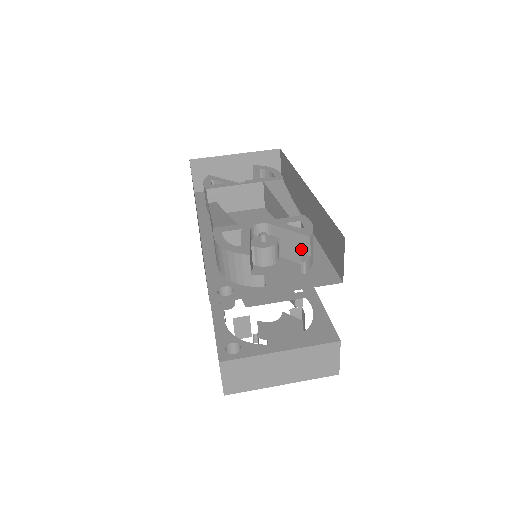
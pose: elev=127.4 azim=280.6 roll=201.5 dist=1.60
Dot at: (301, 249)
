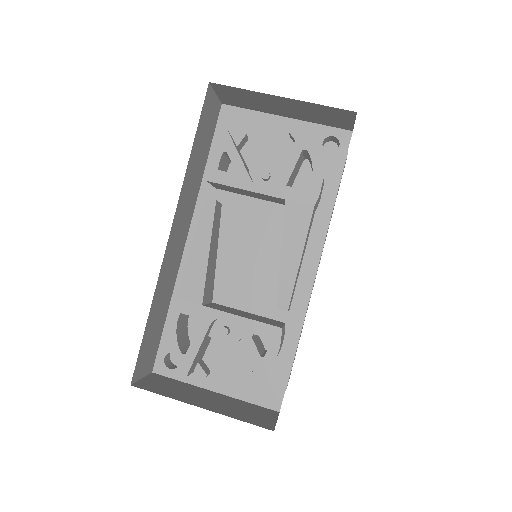
Dot at: occluded
